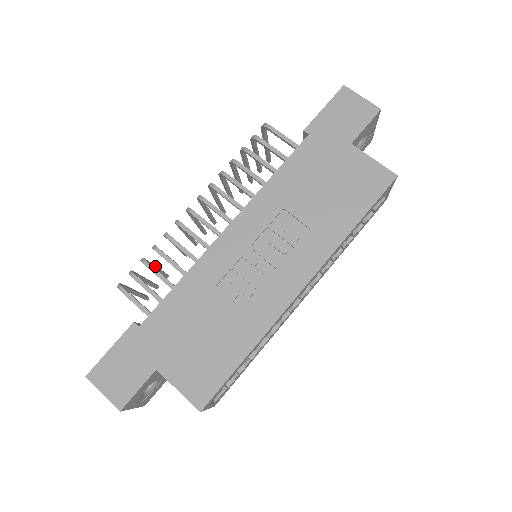
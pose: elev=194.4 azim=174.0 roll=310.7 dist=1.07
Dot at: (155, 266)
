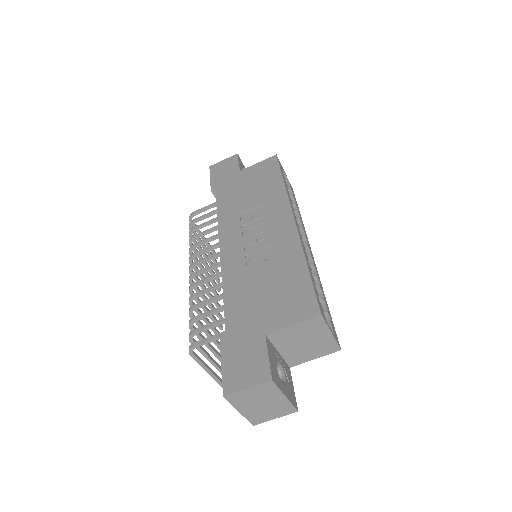
Dot at: occluded
